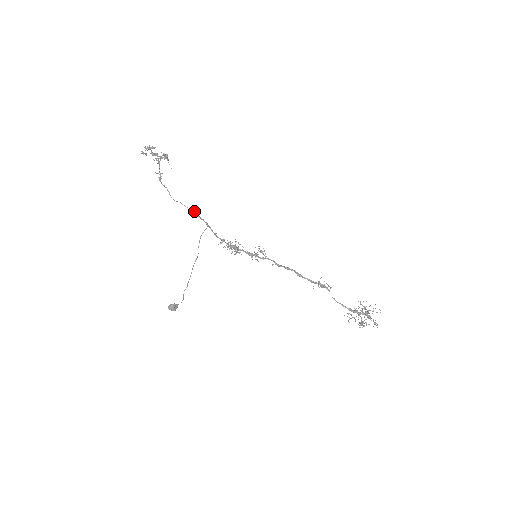
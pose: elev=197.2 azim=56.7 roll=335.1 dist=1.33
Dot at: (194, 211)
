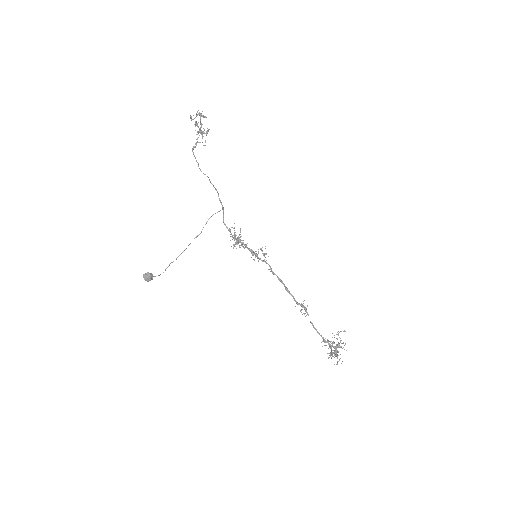
Dot at: occluded
